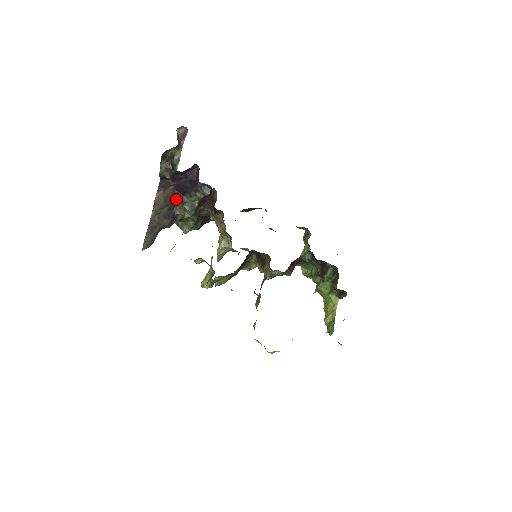
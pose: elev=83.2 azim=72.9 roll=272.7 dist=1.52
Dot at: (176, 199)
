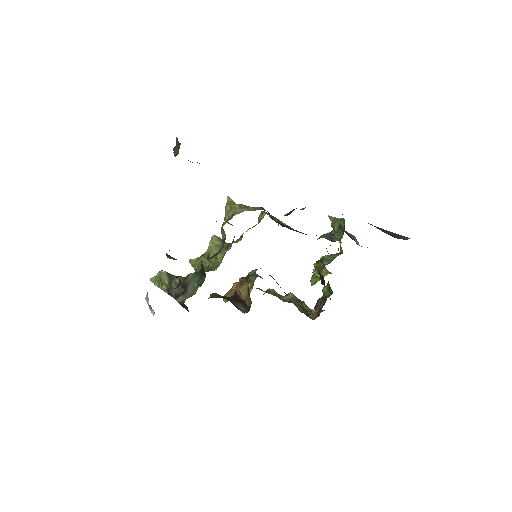
Dot at: occluded
